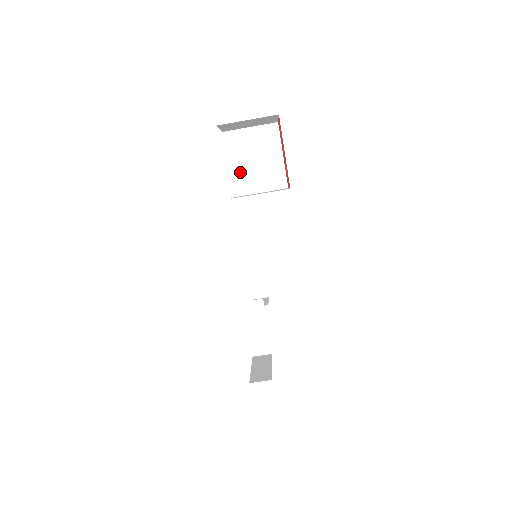
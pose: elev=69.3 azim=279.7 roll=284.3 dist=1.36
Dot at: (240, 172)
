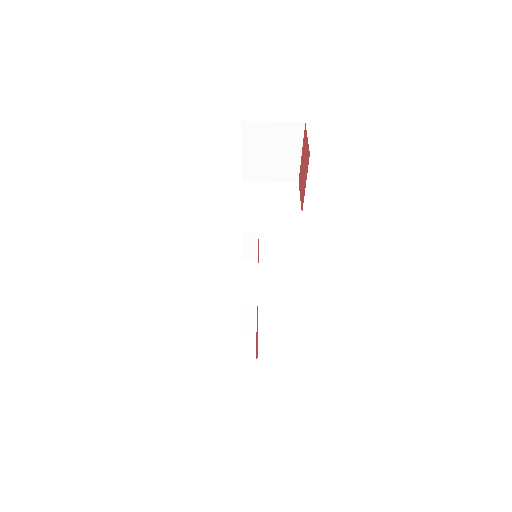
Dot at: (253, 161)
